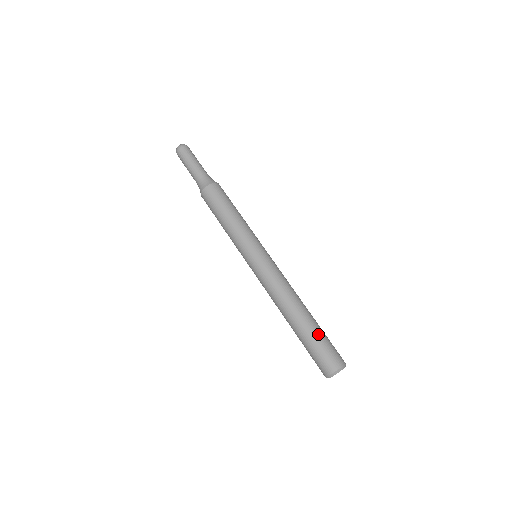
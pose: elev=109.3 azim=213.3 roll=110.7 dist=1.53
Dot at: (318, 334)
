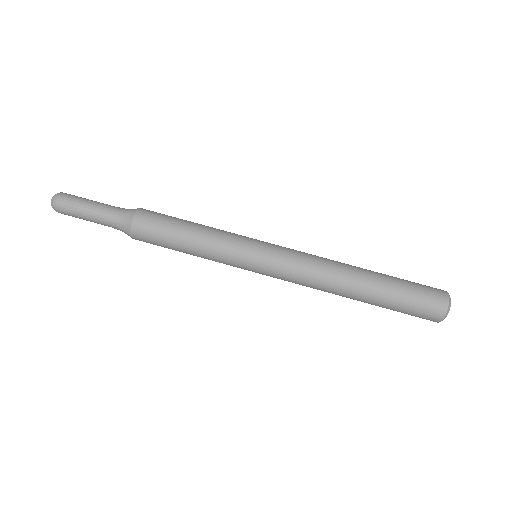
Dot at: (398, 282)
